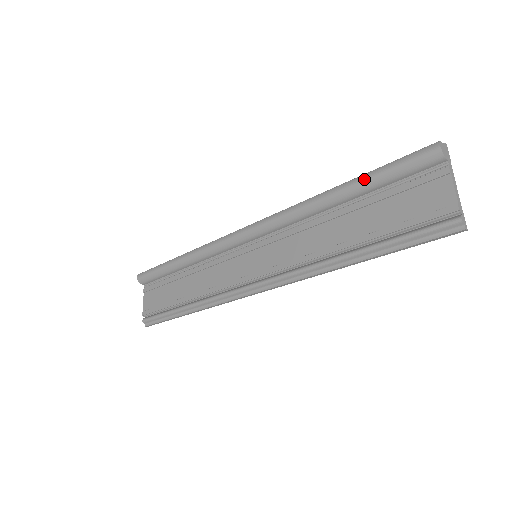
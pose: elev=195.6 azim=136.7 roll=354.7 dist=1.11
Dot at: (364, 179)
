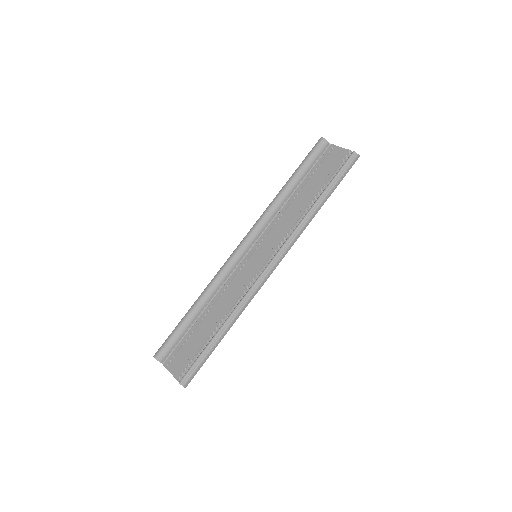
Dot at: (297, 171)
